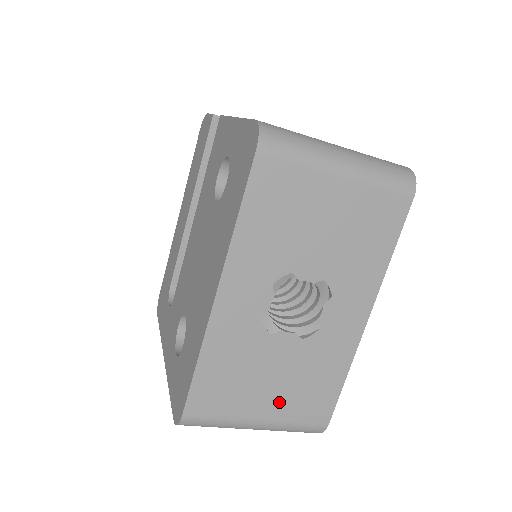
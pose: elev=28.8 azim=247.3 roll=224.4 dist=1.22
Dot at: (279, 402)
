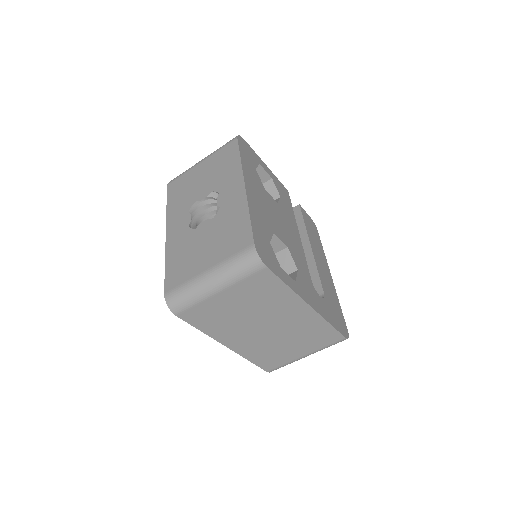
Dot at: (214, 254)
